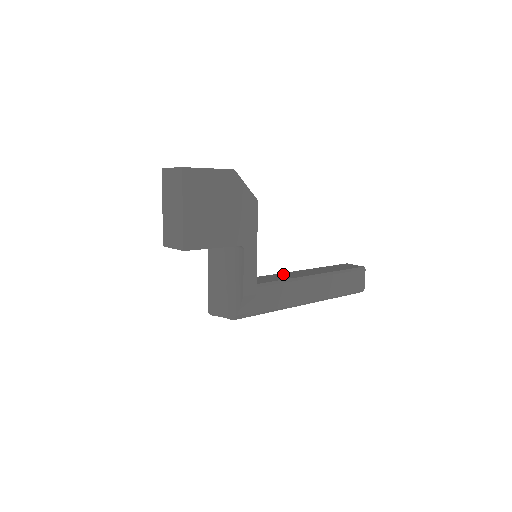
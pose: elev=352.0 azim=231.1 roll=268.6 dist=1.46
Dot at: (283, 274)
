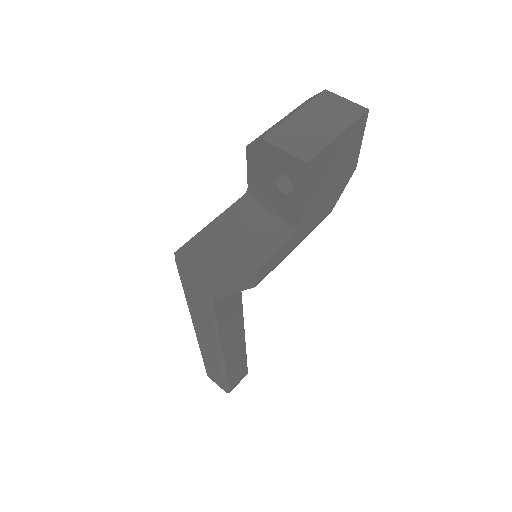
Dot at: occluded
